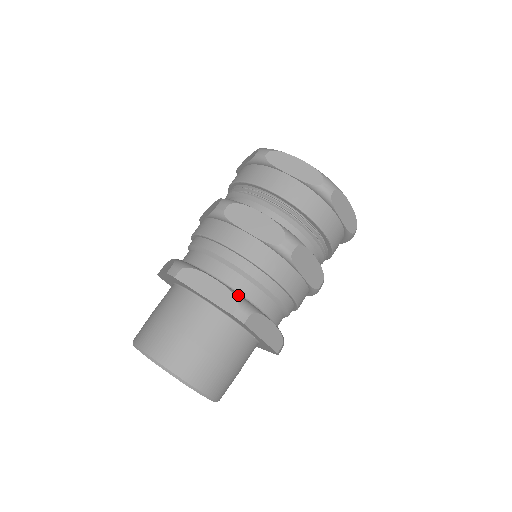
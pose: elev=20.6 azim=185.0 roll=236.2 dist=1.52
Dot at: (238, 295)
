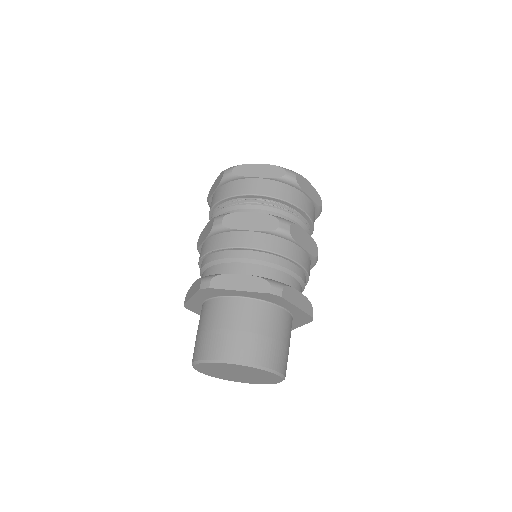
Dot at: (266, 278)
